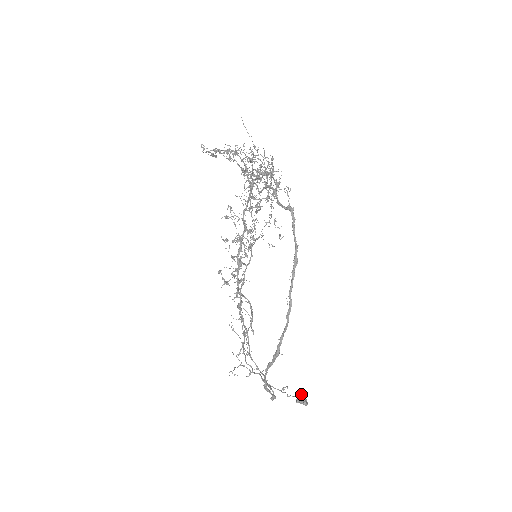
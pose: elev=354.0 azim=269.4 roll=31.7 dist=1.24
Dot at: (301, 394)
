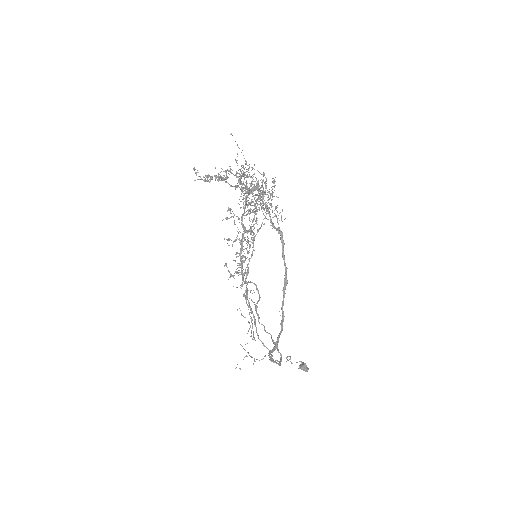
Dot at: (303, 362)
